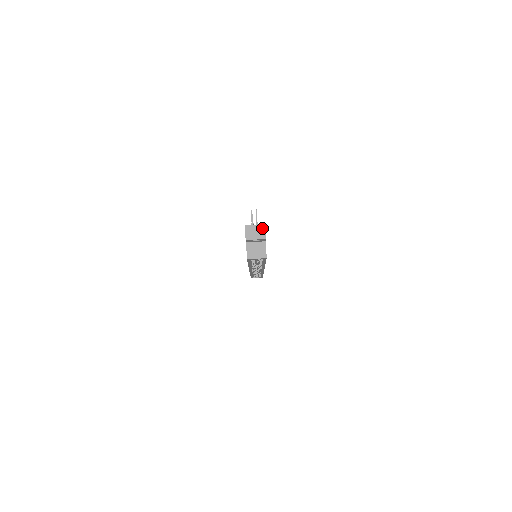
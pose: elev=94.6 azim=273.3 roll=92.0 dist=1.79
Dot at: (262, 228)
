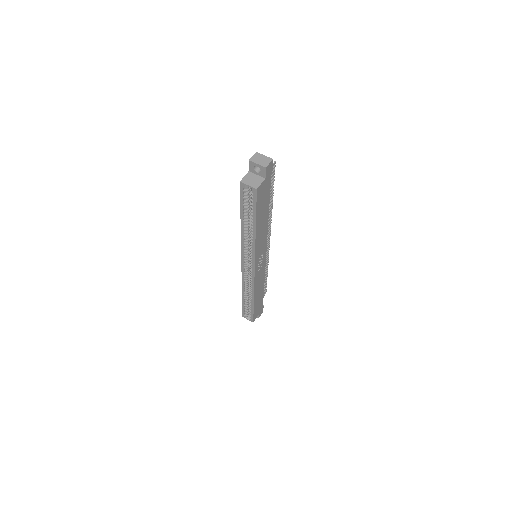
Dot at: (269, 160)
